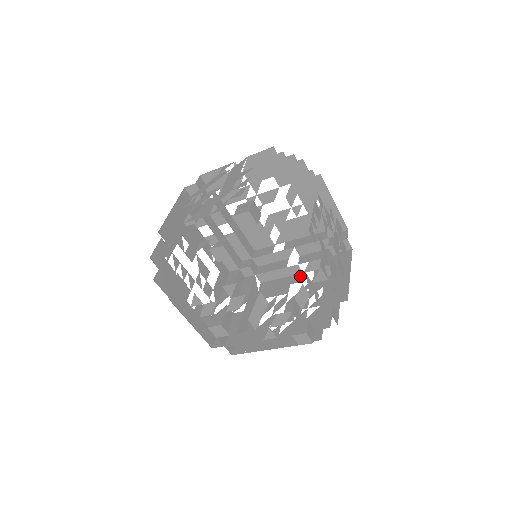
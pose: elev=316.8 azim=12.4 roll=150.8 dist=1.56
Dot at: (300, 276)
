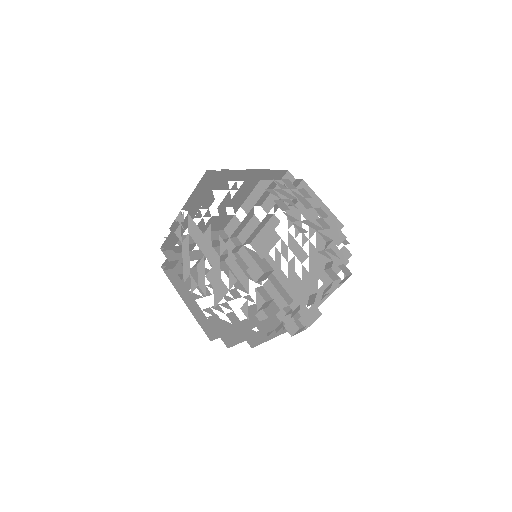
Dot at: (274, 218)
